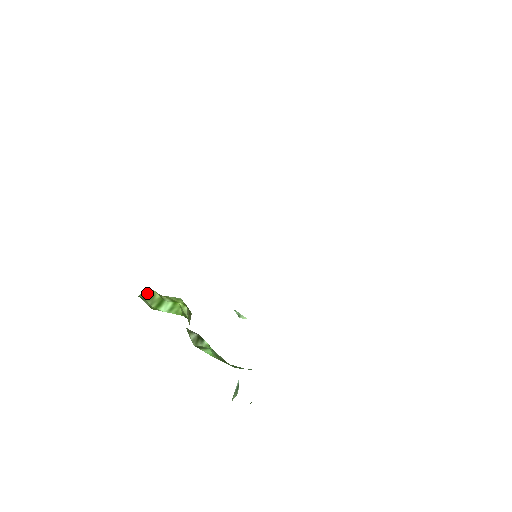
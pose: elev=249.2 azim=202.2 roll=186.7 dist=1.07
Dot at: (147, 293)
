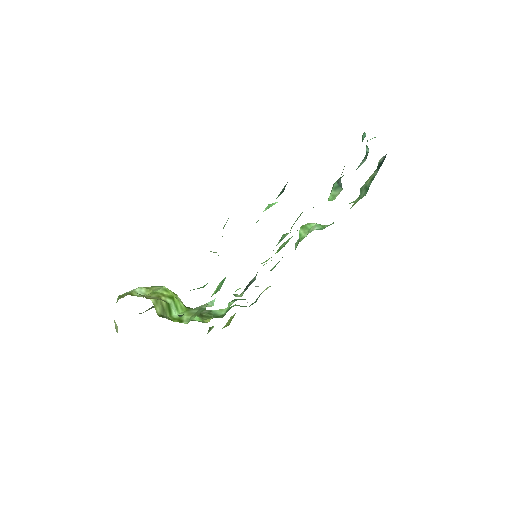
Dot at: (158, 307)
